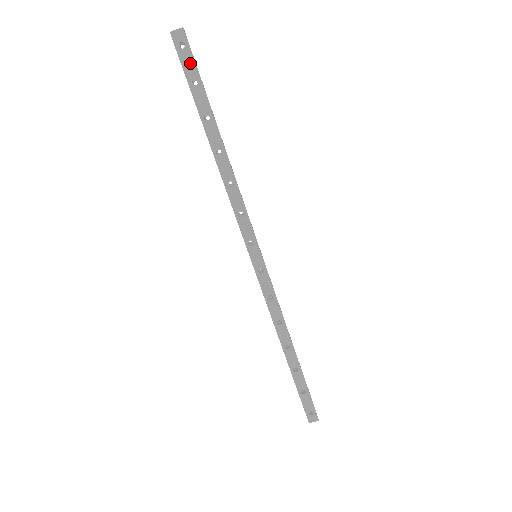
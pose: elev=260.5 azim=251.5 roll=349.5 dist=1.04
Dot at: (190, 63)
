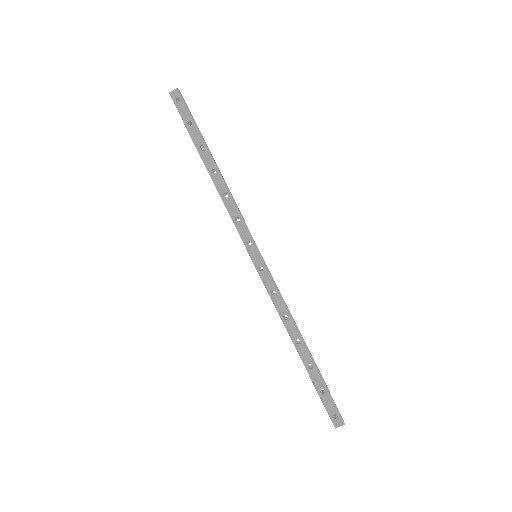
Dot at: (185, 111)
